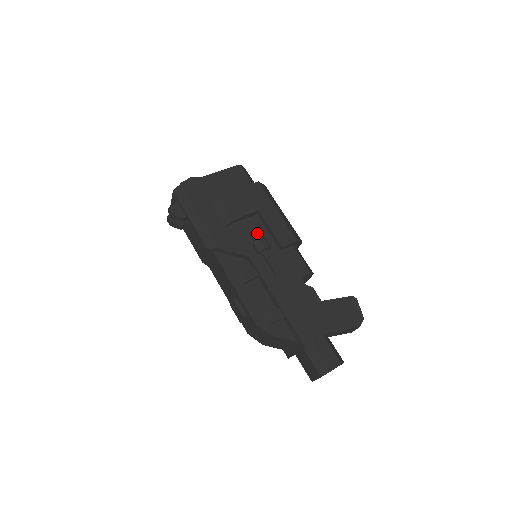
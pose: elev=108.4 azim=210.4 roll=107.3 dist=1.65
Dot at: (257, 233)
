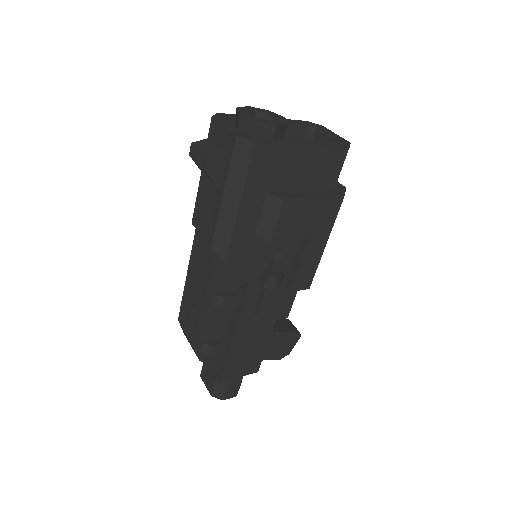
Dot at: (281, 262)
